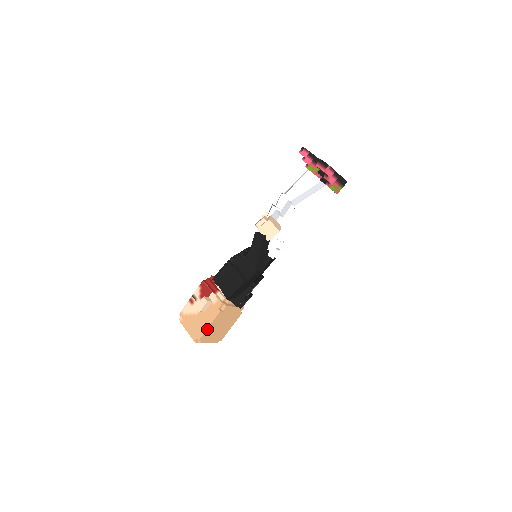
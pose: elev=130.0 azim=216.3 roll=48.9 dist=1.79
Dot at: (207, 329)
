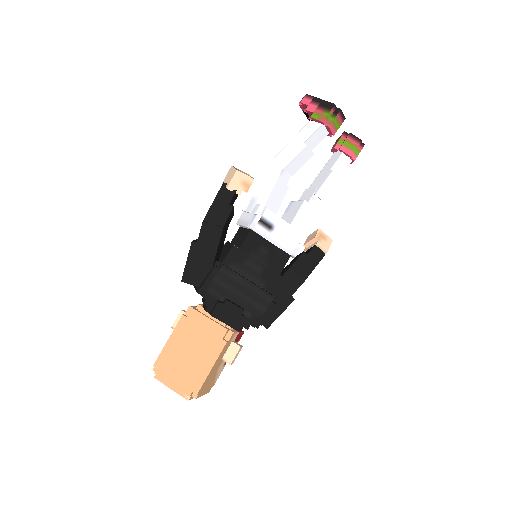
Dot at: (165, 346)
